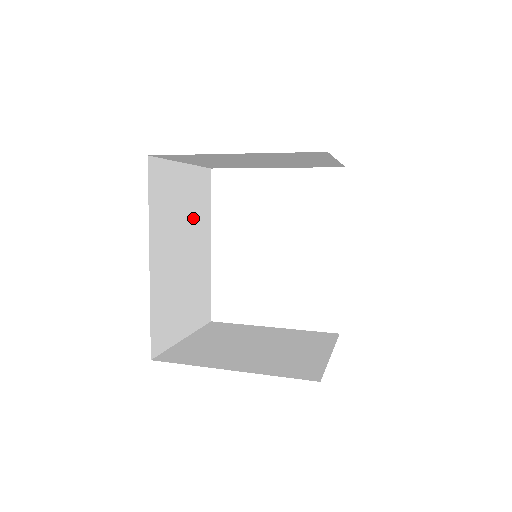
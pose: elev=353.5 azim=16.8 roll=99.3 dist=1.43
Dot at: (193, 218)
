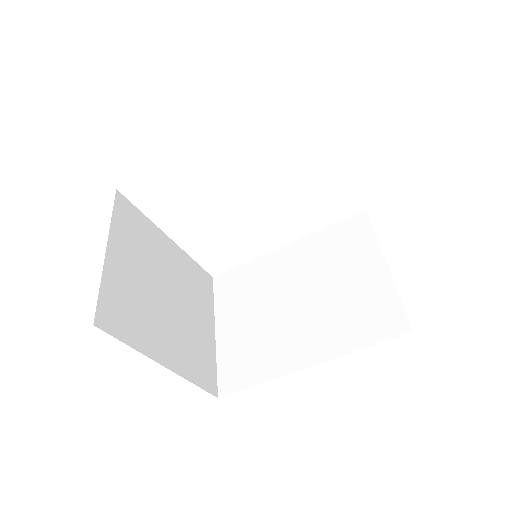
Dot at: occluded
